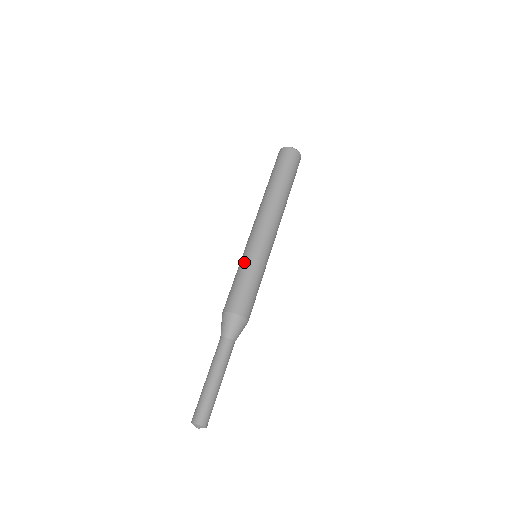
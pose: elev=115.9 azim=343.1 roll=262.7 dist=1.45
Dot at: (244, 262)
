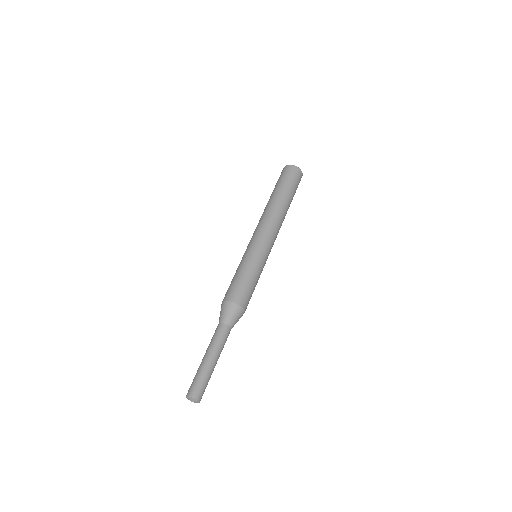
Dot at: (248, 259)
